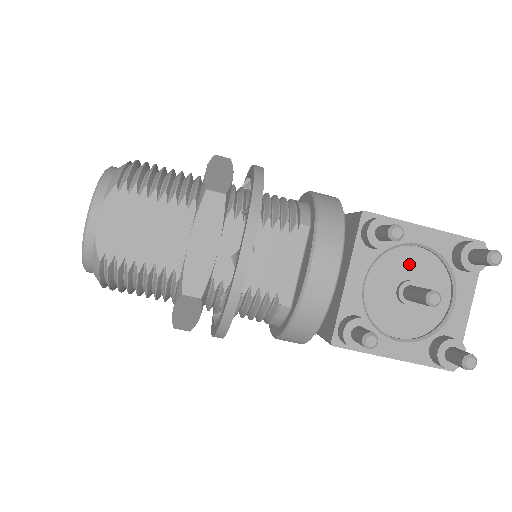
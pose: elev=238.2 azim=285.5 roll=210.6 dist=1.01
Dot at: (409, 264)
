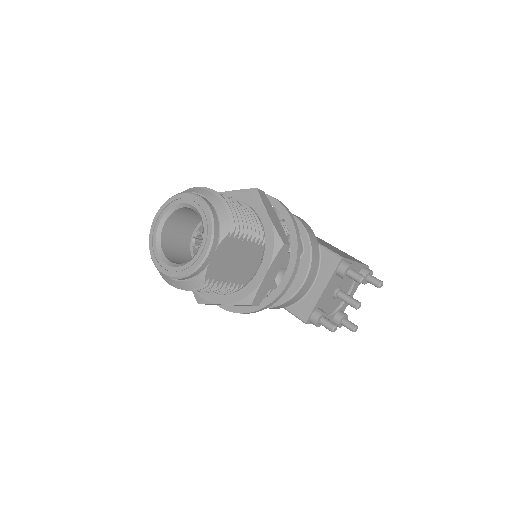
Dot at: (343, 279)
